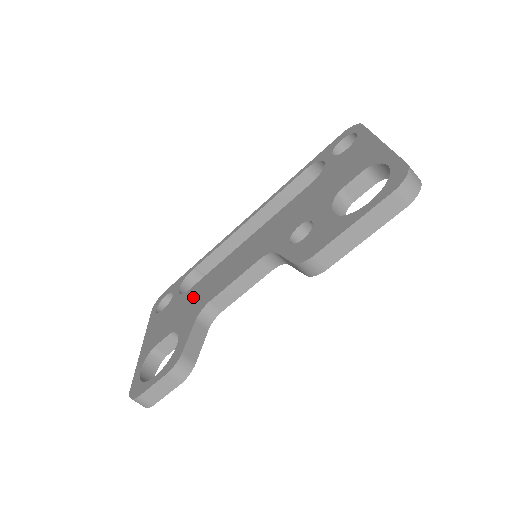
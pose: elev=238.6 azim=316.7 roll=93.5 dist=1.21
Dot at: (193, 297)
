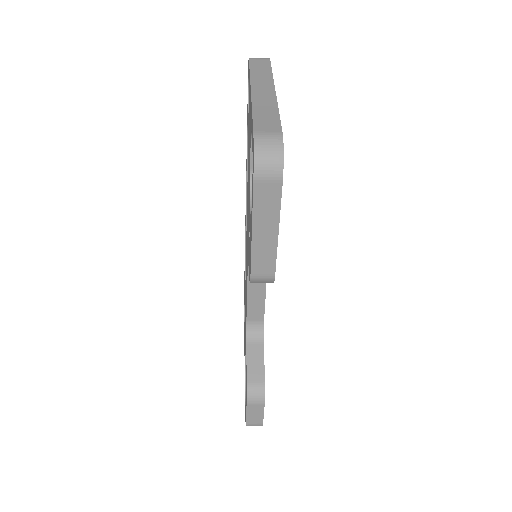
Dot at: (245, 312)
